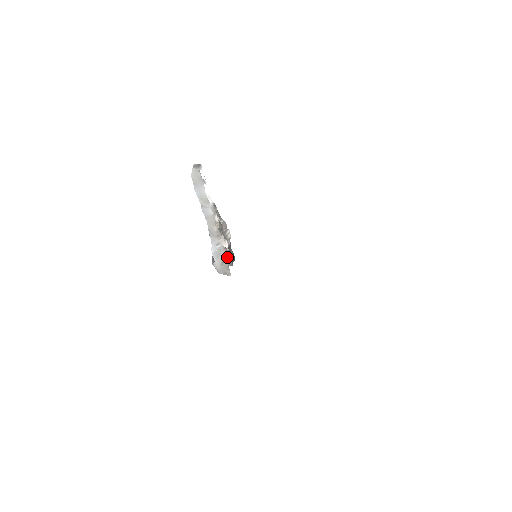
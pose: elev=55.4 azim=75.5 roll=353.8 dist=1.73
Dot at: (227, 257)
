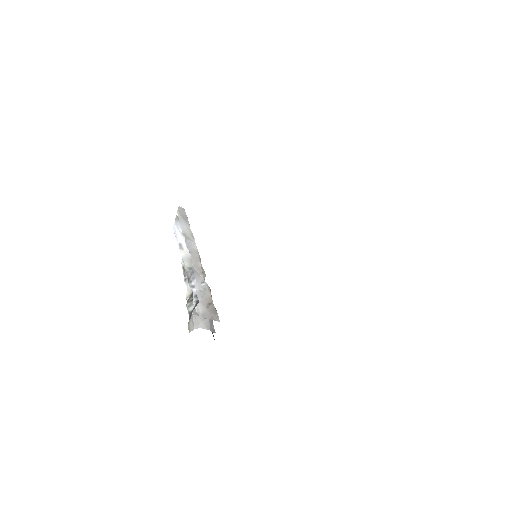
Dot at: occluded
